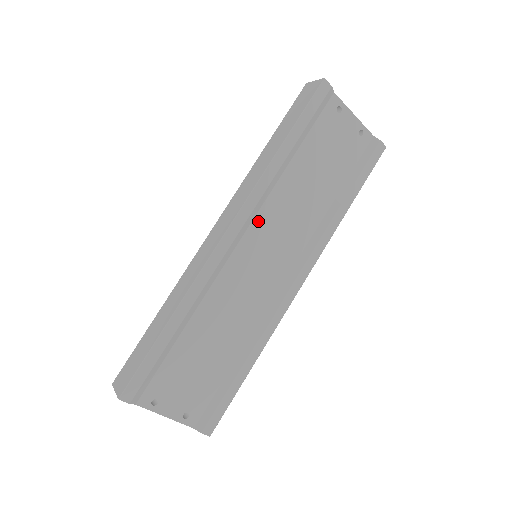
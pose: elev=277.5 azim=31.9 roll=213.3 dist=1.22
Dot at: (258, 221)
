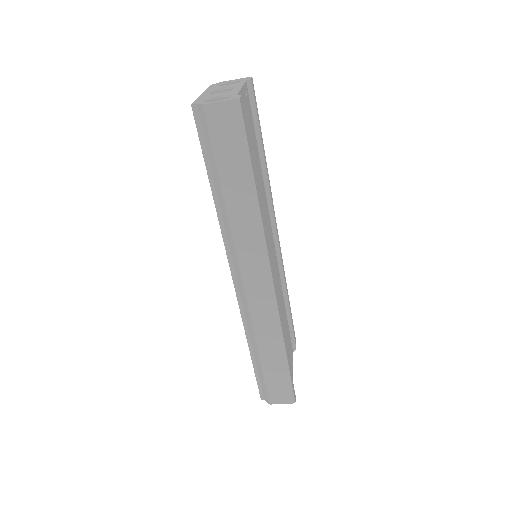
Dot at: occluded
